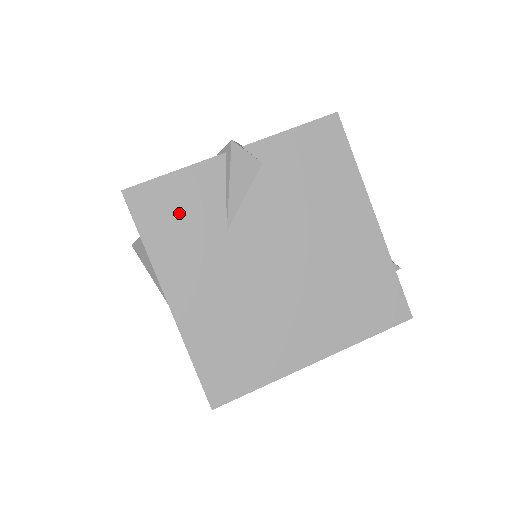
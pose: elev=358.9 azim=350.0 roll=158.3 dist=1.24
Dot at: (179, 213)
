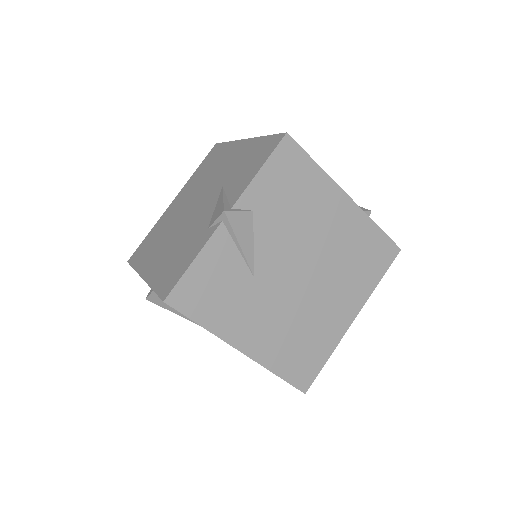
Dot at: (214, 288)
